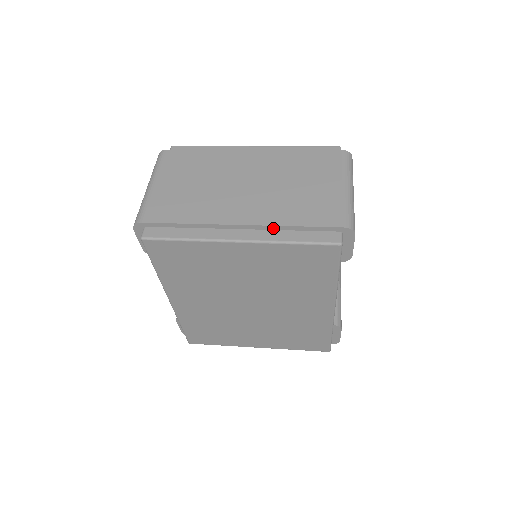
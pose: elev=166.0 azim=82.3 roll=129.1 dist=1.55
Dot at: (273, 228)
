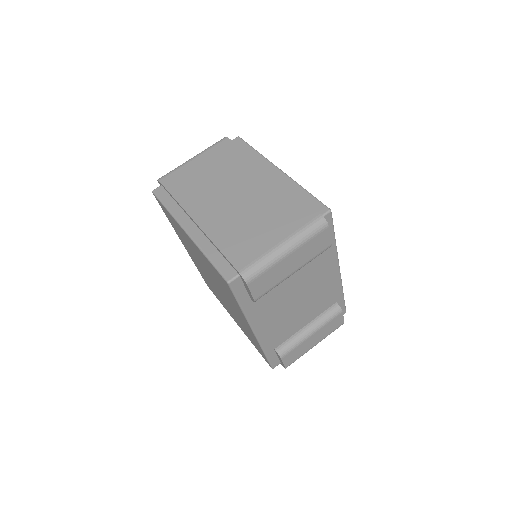
Dot at: (209, 238)
